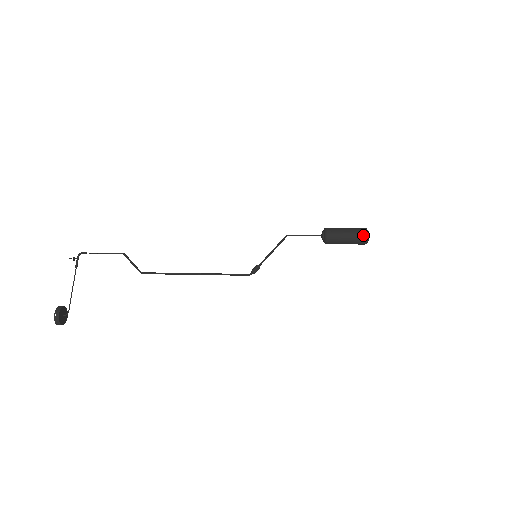
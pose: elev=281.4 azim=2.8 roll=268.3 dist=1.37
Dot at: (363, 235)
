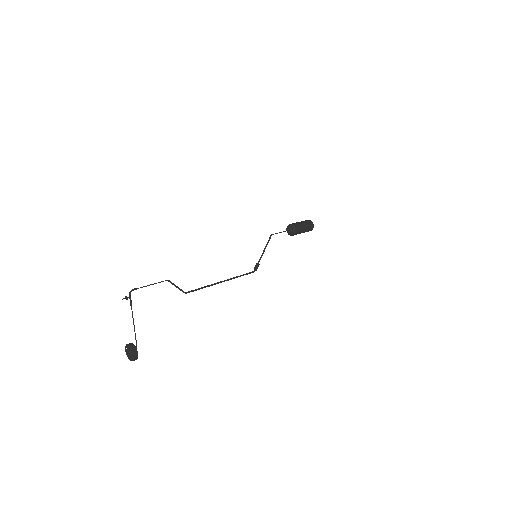
Dot at: (312, 228)
